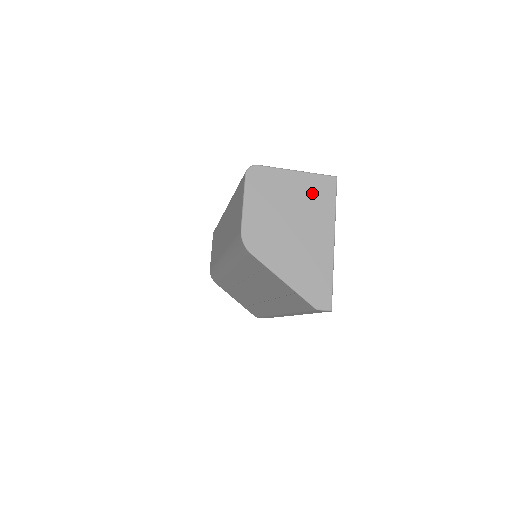
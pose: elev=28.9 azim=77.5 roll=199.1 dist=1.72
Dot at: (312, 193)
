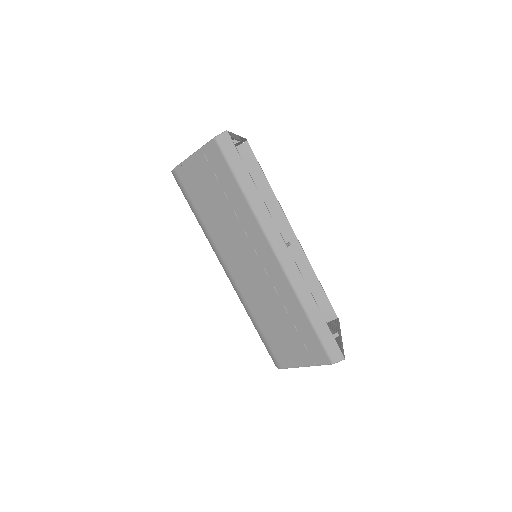
Dot at: occluded
